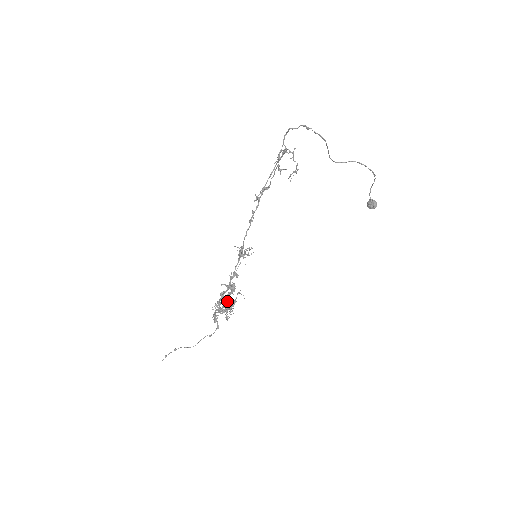
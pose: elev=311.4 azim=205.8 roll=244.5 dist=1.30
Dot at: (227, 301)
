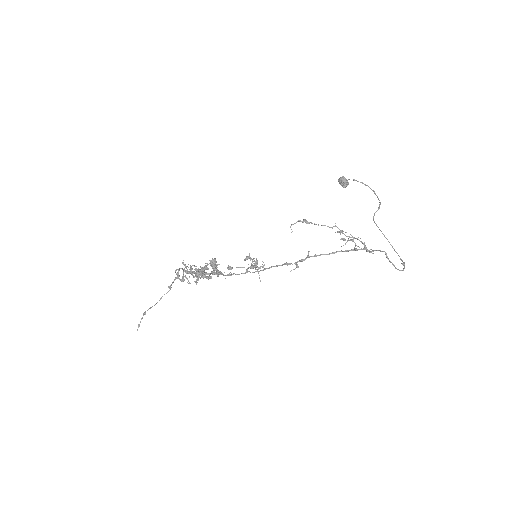
Dot at: occluded
